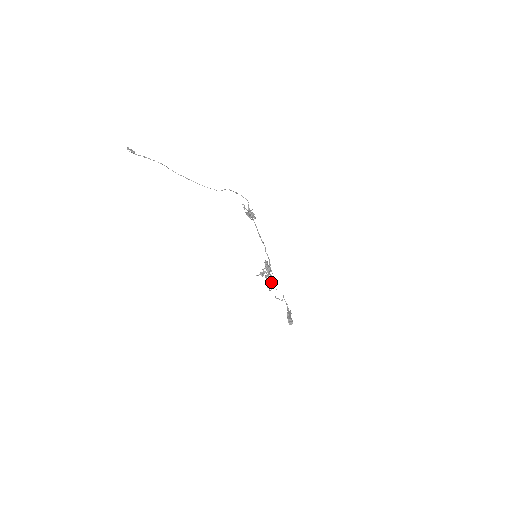
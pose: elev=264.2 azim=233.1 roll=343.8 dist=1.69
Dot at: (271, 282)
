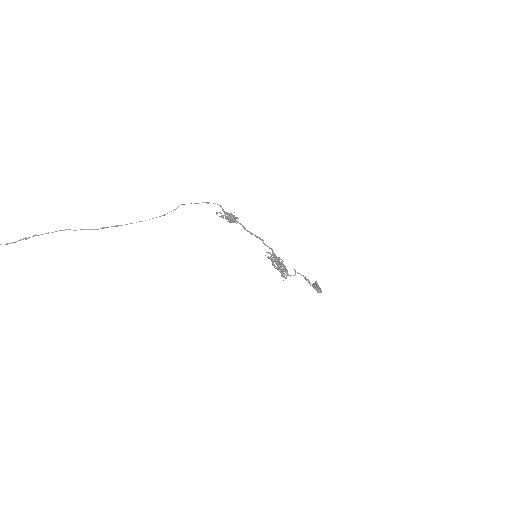
Dot at: occluded
